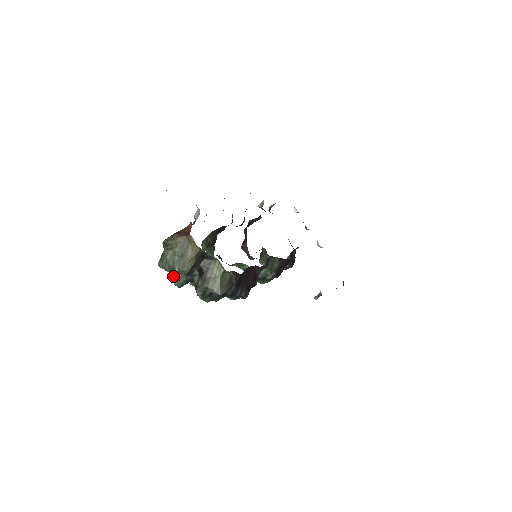
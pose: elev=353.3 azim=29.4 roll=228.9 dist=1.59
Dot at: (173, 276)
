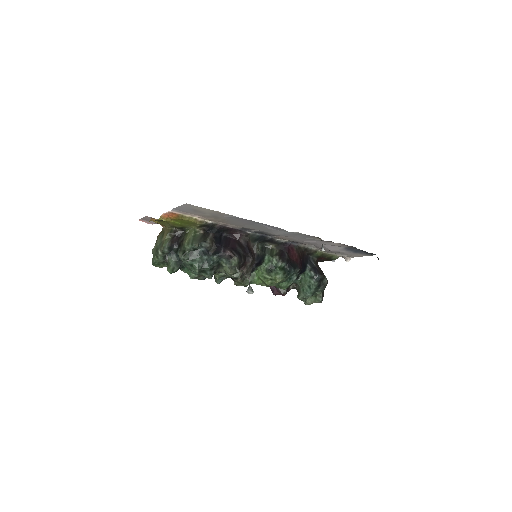
Dot at: occluded
